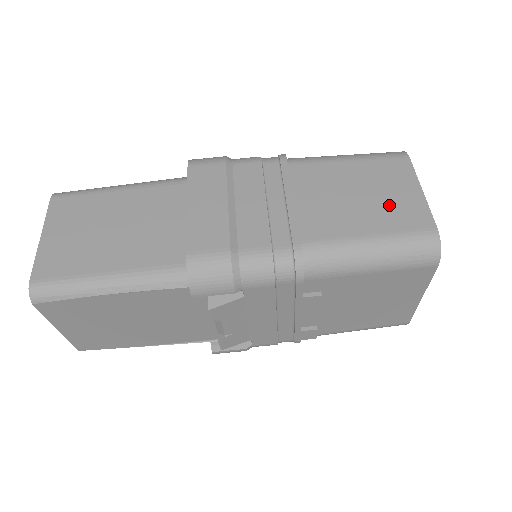
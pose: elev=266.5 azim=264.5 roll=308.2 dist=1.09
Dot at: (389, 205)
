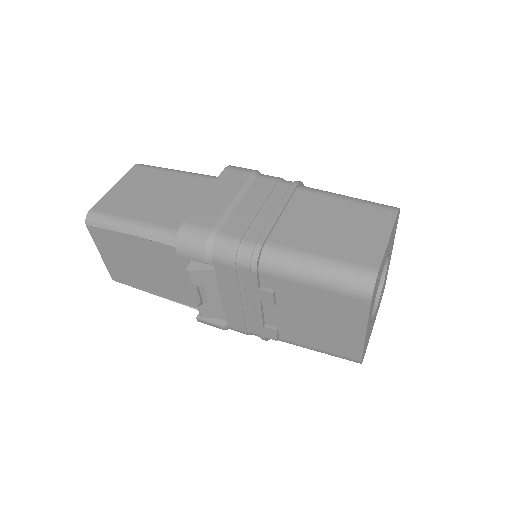
Dot at: (353, 240)
